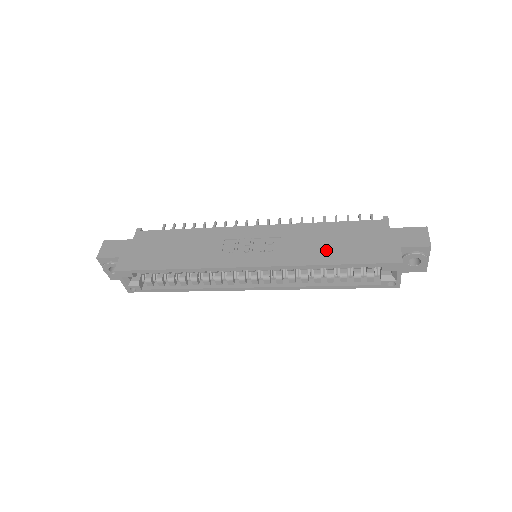
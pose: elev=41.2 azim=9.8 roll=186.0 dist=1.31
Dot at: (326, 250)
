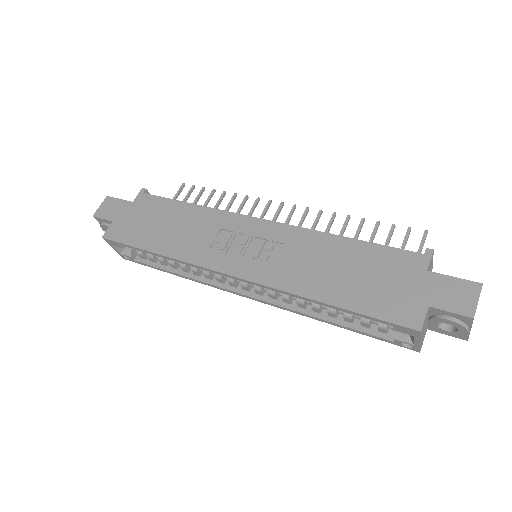
Dot at: (329, 280)
